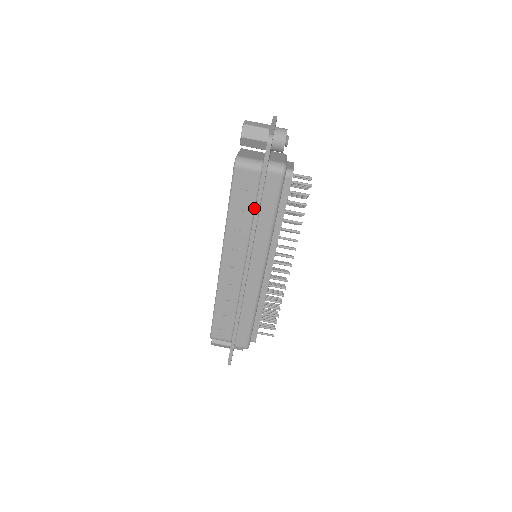
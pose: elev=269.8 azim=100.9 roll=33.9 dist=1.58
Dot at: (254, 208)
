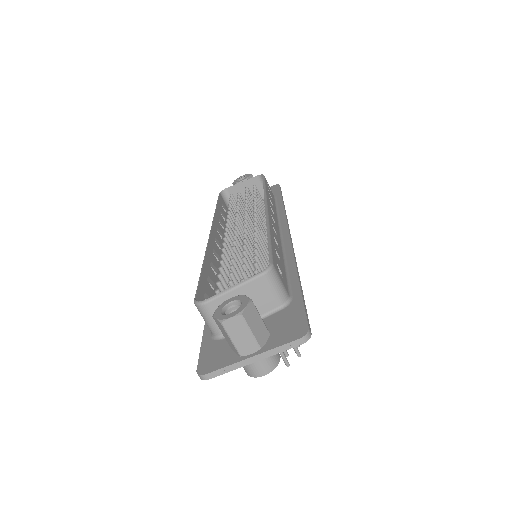
Dot at: occluded
